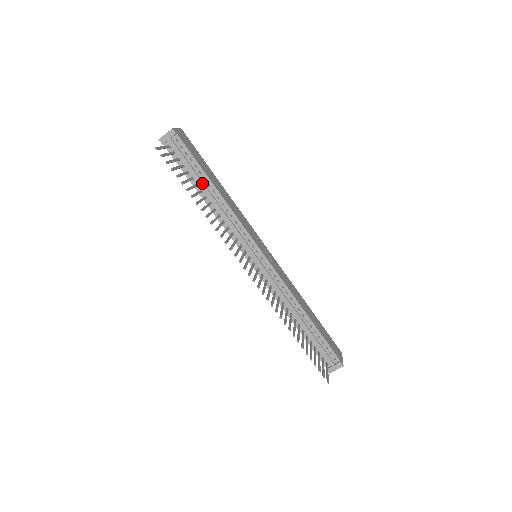
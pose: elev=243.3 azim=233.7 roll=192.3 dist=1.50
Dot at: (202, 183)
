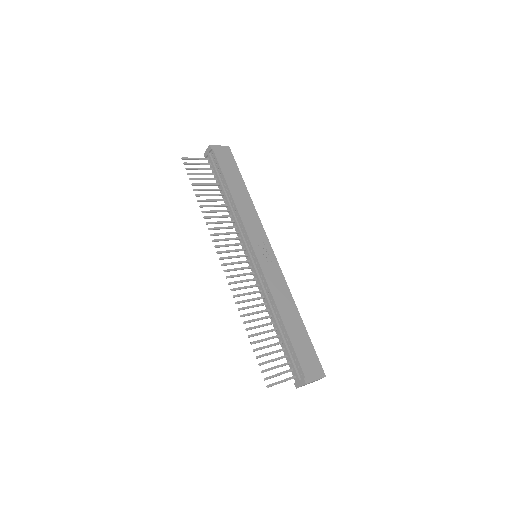
Dot at: (222, 188)
